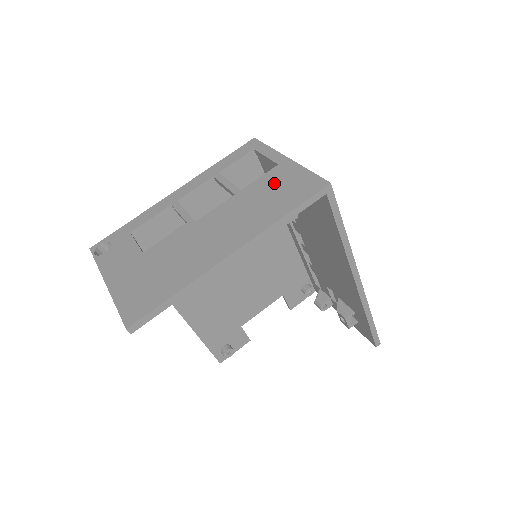
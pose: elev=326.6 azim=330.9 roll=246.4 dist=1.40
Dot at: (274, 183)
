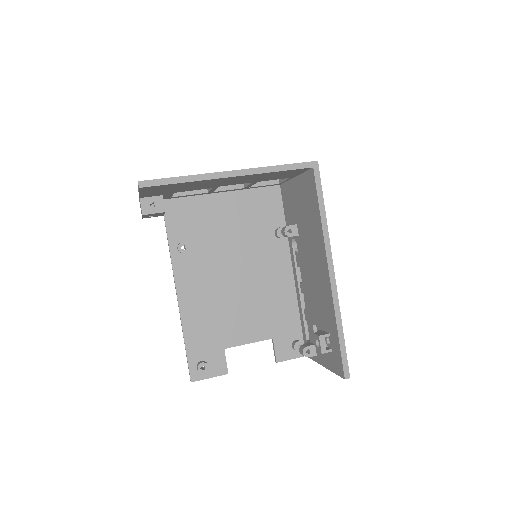
Dot at: occluded
